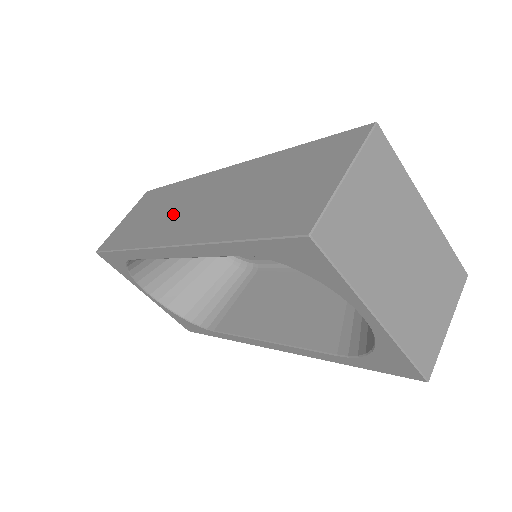
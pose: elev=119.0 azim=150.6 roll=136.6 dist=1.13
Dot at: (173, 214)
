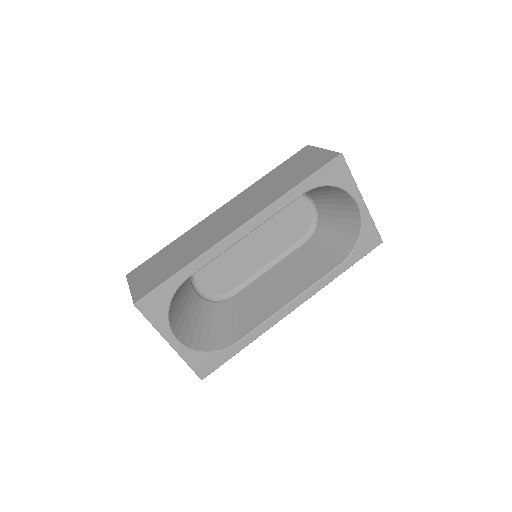
Dot at: (210, 232)
